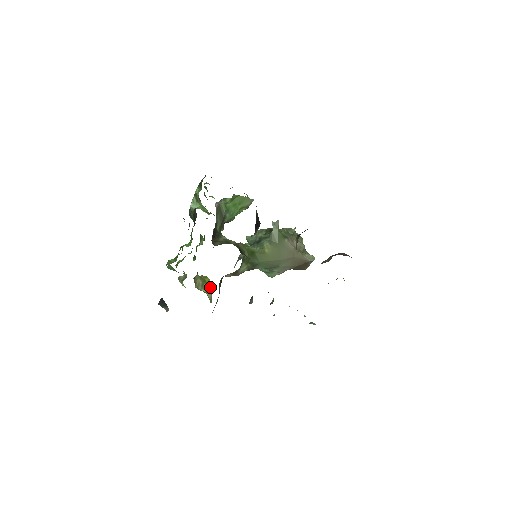
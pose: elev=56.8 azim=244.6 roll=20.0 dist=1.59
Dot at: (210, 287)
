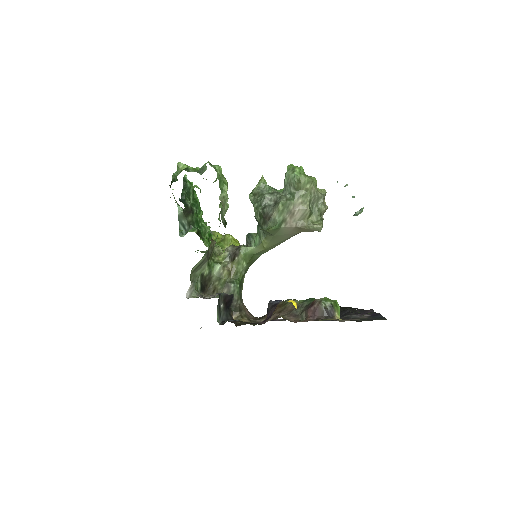
Dot at: occluded
